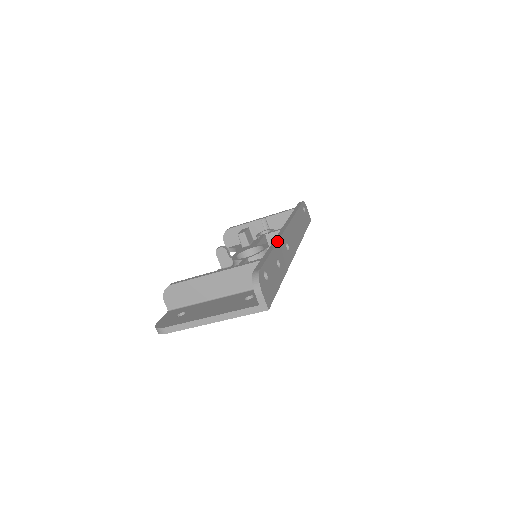
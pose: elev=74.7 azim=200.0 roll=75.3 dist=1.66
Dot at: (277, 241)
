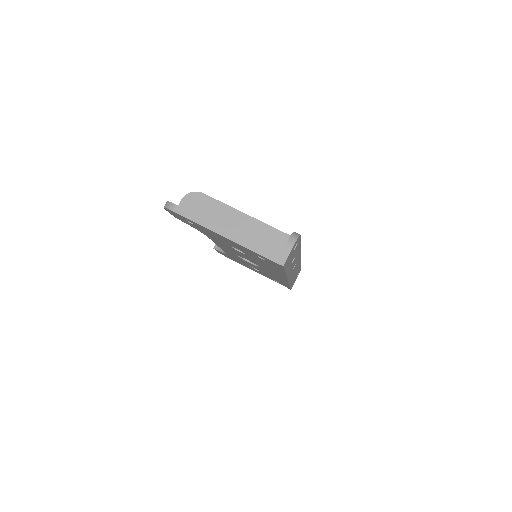
Dot at: occluded
